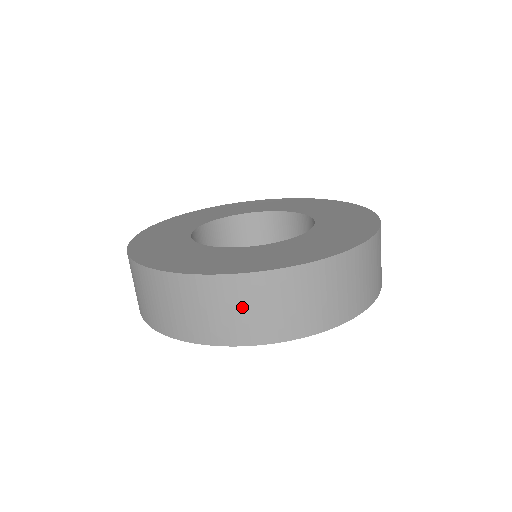
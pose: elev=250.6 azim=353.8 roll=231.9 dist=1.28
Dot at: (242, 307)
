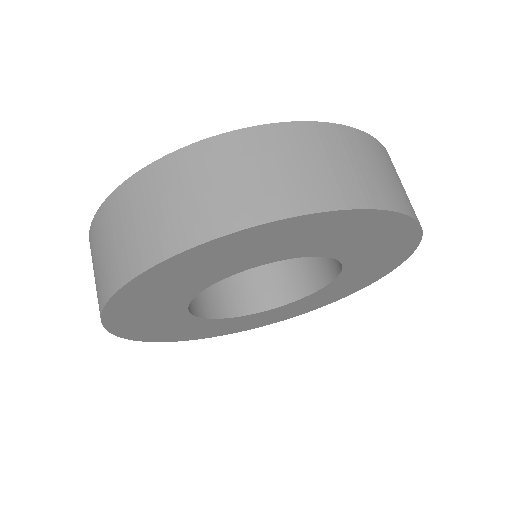
Dot at: (261, 167)
